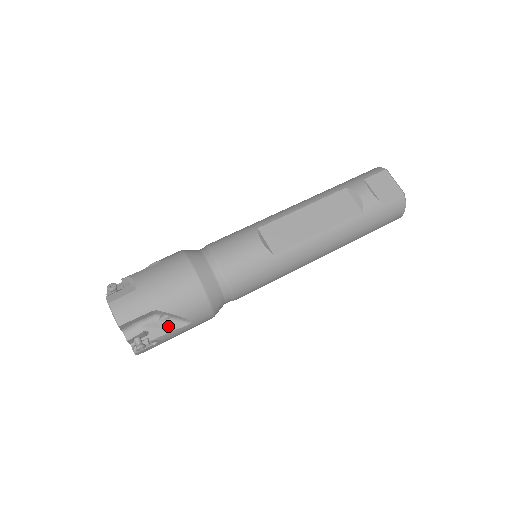
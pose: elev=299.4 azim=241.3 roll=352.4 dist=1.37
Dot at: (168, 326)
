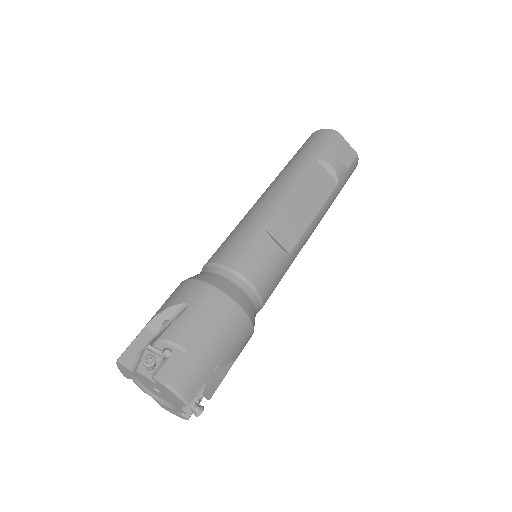
Dot at: (220, 374)
